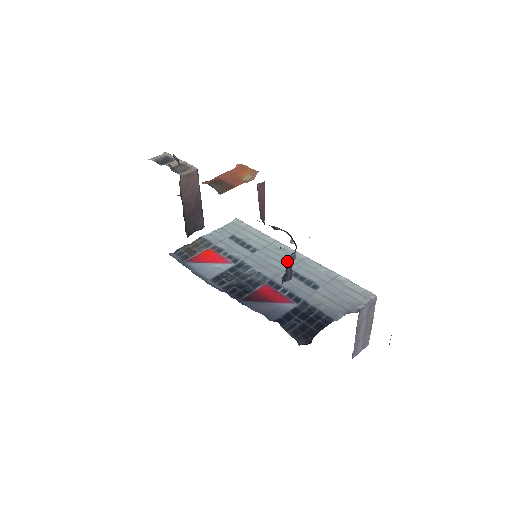
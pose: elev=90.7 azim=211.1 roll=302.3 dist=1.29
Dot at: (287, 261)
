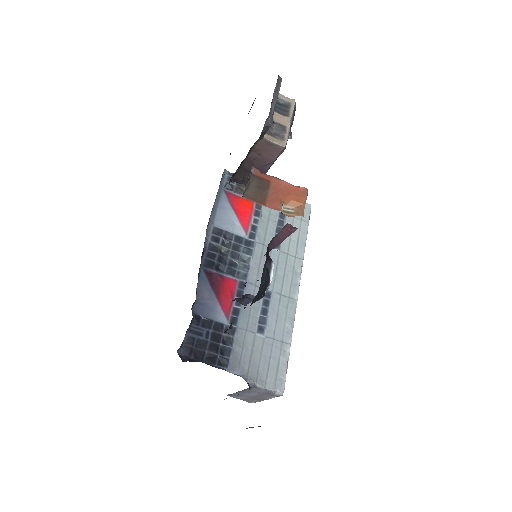
Dot at: (248, 295)
